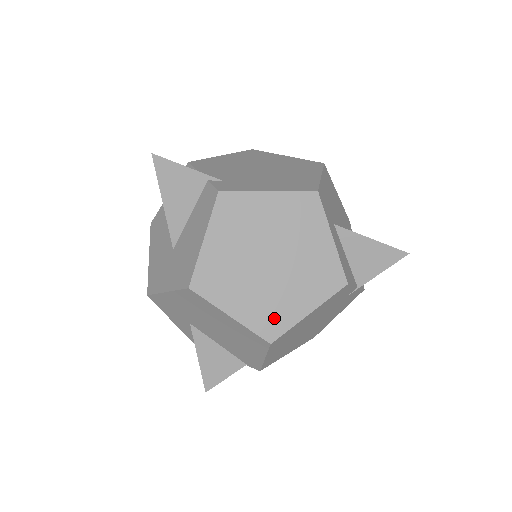
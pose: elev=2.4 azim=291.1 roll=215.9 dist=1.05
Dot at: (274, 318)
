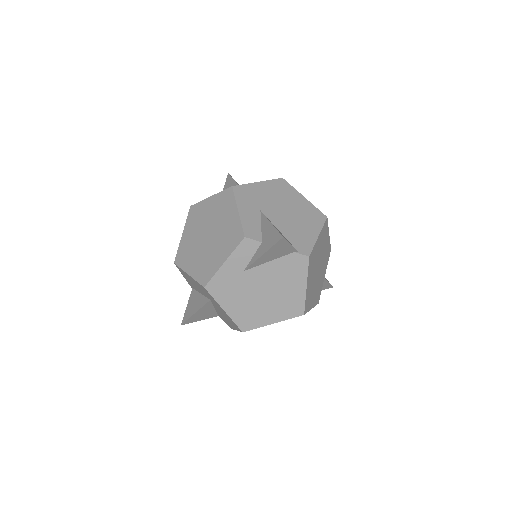
Dot at: occluded
